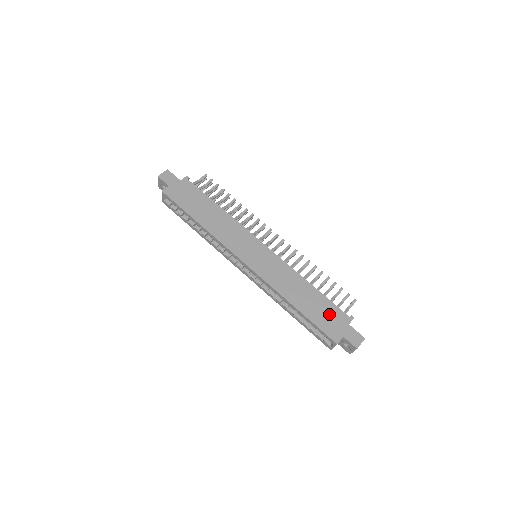
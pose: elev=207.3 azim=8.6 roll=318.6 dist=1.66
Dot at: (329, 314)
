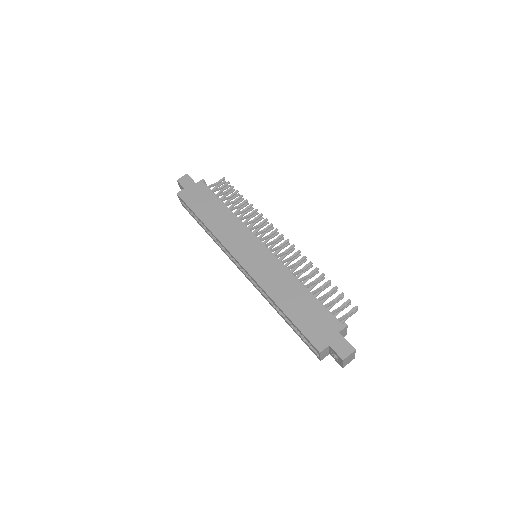
Dot at: (318, 319)
